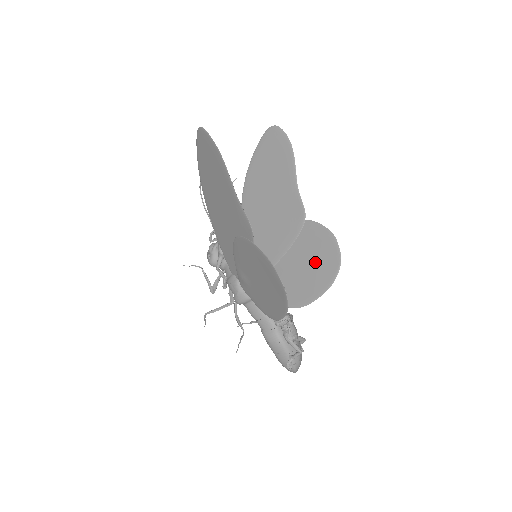
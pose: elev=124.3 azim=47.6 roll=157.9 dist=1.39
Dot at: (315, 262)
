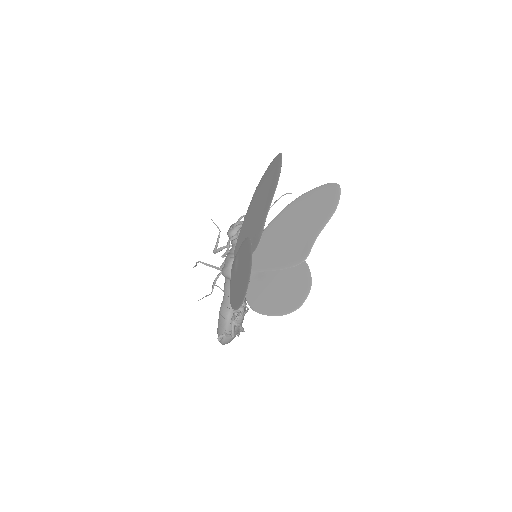
Dot at: (286, 292)
